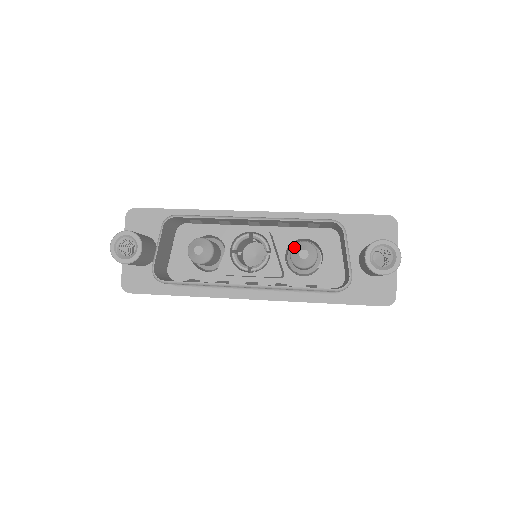
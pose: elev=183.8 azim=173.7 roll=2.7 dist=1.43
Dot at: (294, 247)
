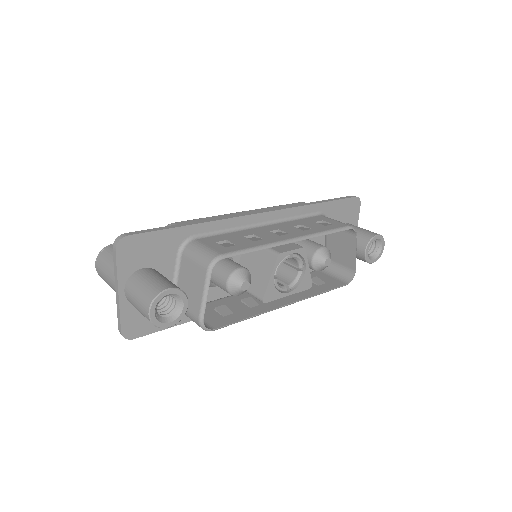
Dot at: (317, 255)
